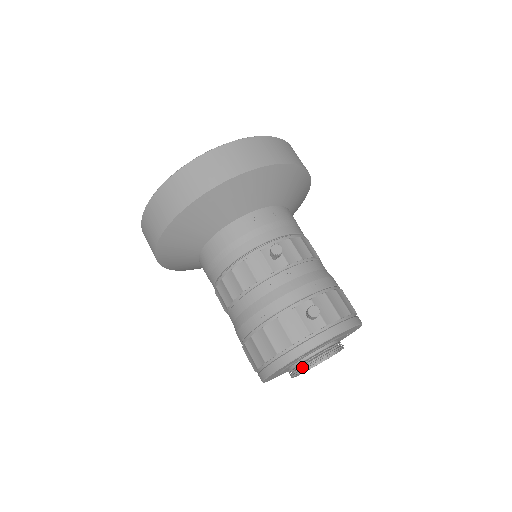
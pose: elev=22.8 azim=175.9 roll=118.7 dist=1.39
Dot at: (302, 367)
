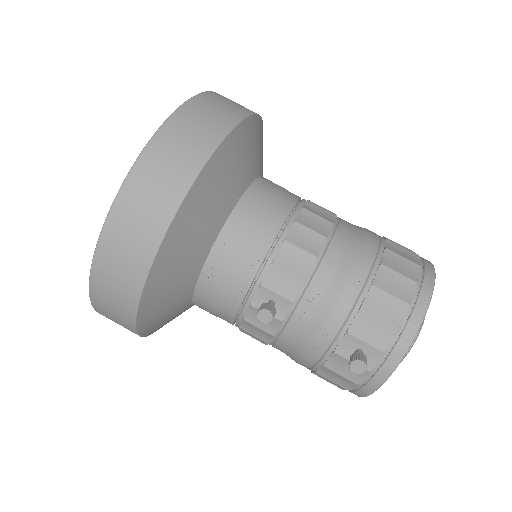
Dot at: occluded
